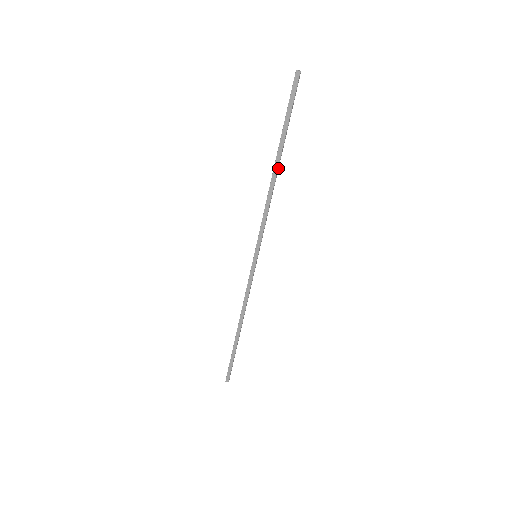
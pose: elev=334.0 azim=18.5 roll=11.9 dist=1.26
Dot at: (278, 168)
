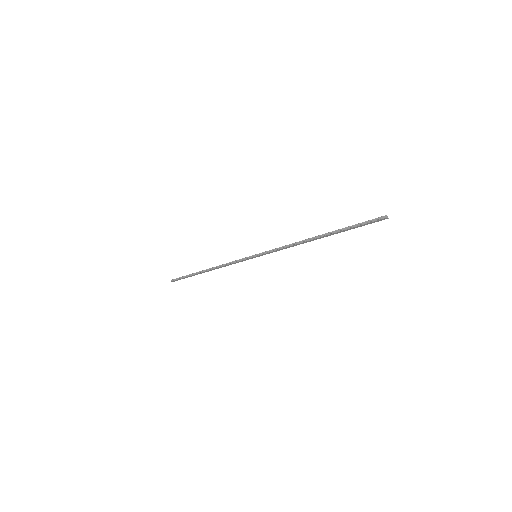
Dot at: (318, 237)
